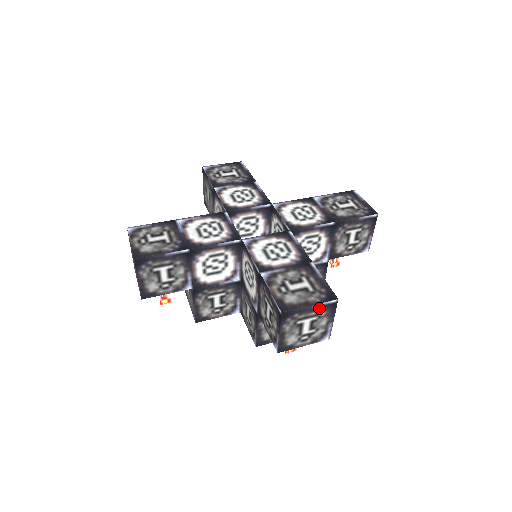
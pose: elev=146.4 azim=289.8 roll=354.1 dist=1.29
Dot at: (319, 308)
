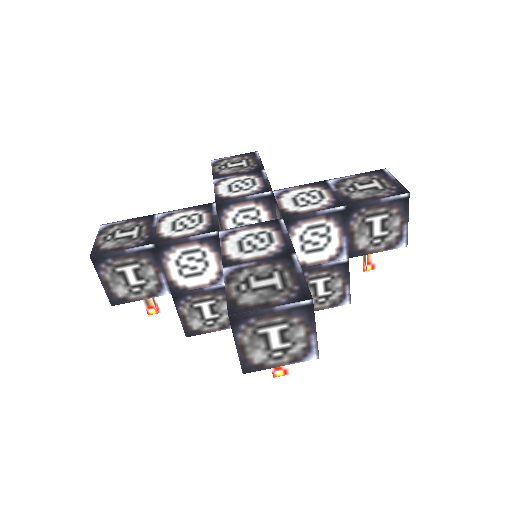
Dot at: (286, 311)
